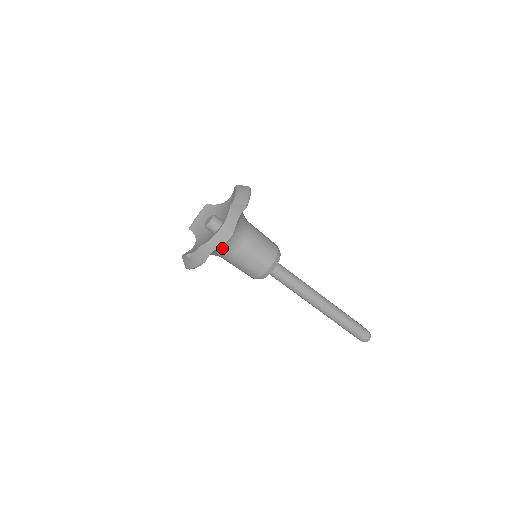
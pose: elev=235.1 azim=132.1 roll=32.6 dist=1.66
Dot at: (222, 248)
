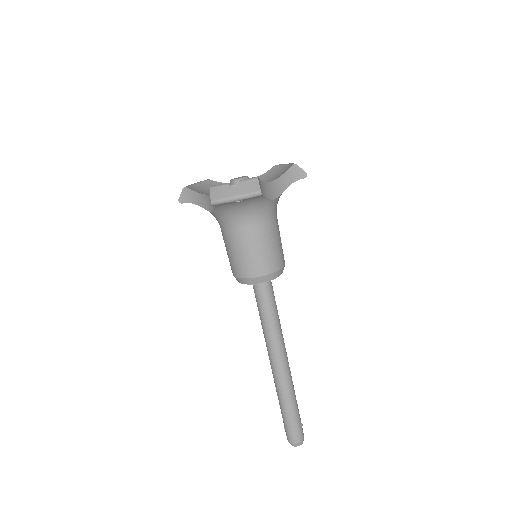
Dot at: (261, 205)
